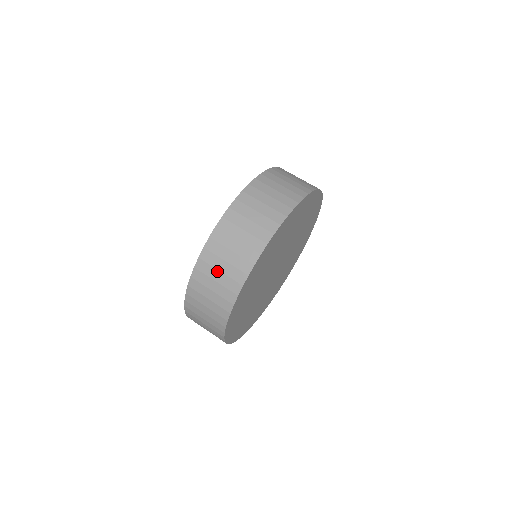
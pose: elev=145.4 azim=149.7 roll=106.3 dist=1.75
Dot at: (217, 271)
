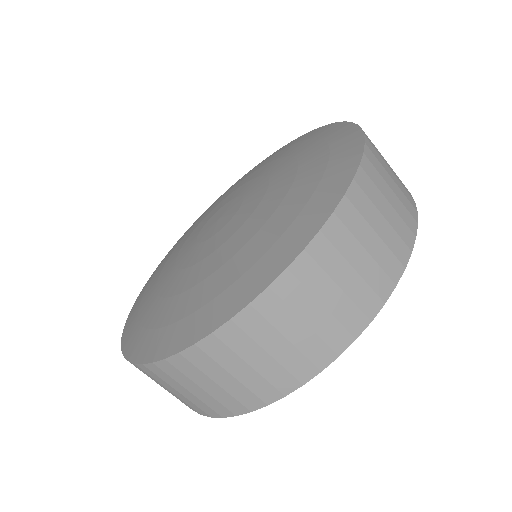
Dot at: (280, 337)
